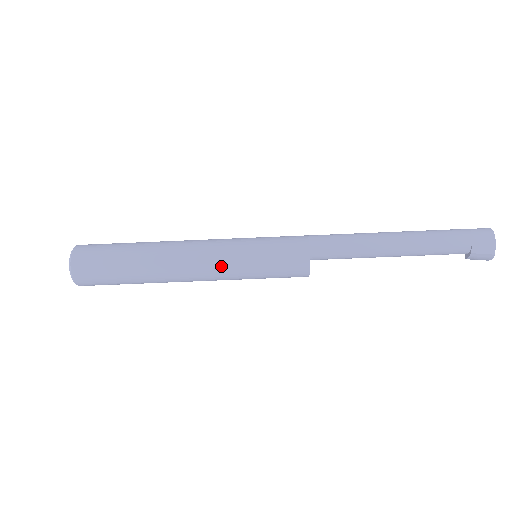
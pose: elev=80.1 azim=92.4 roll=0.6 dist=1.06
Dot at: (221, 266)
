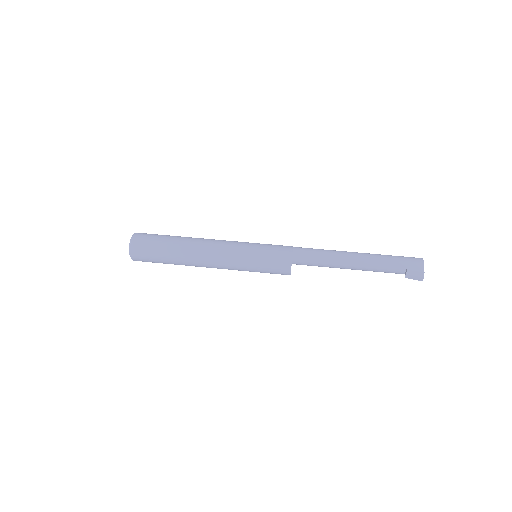
Dot at: (231, 252)
